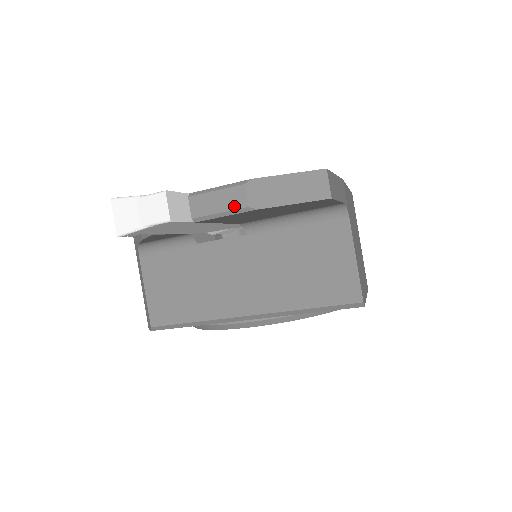
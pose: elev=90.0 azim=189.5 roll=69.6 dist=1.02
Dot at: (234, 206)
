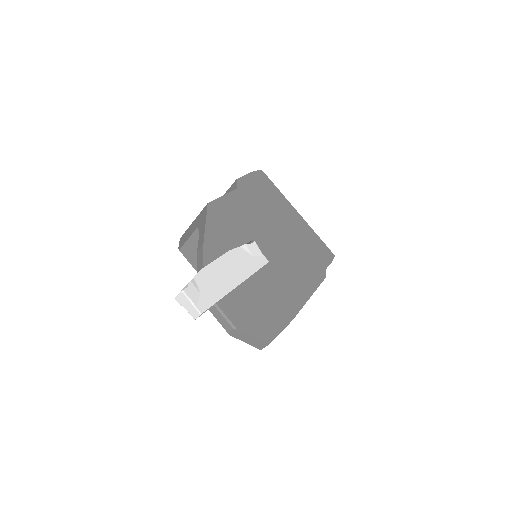
Dot at: (224, 327)
